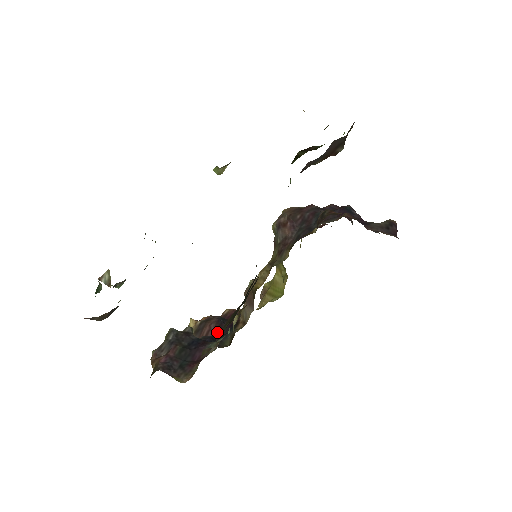
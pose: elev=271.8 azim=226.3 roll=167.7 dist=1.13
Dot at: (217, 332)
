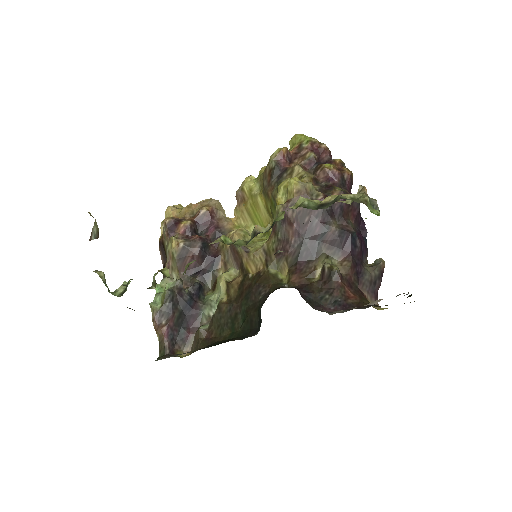
Dot at: (199, 264)
